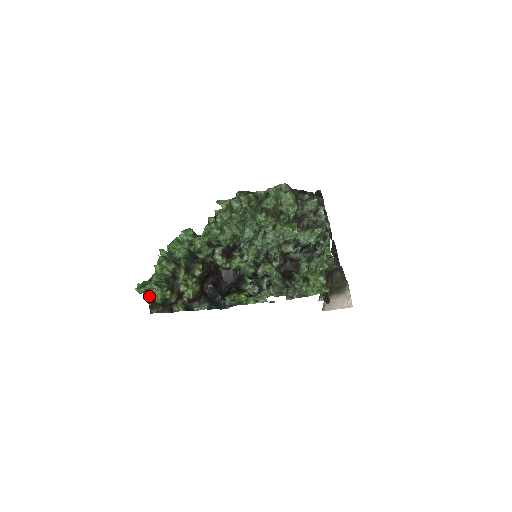
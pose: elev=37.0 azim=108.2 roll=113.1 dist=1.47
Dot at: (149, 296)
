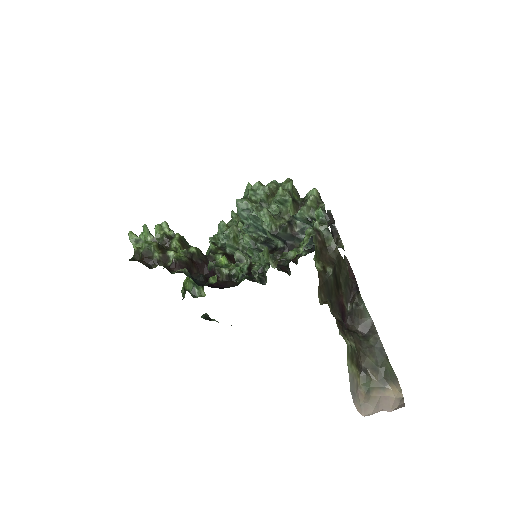
Dot at: (137, 247)
